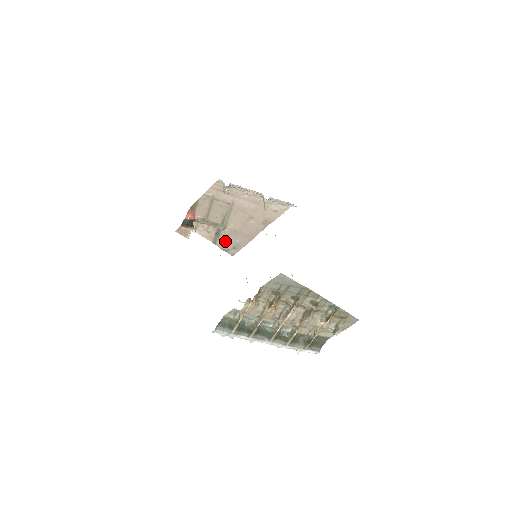
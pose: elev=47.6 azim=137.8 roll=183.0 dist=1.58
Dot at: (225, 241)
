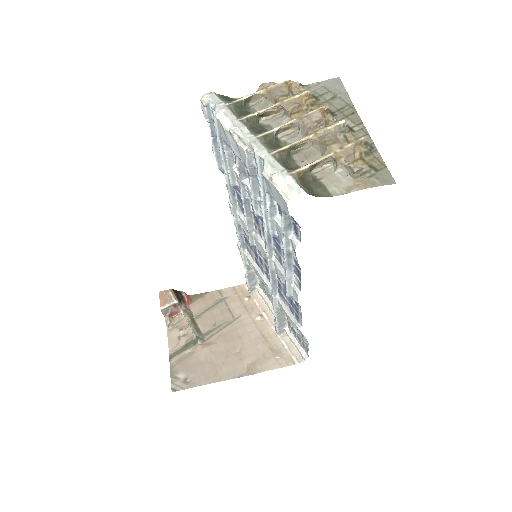
Dot at: (185, 361)
